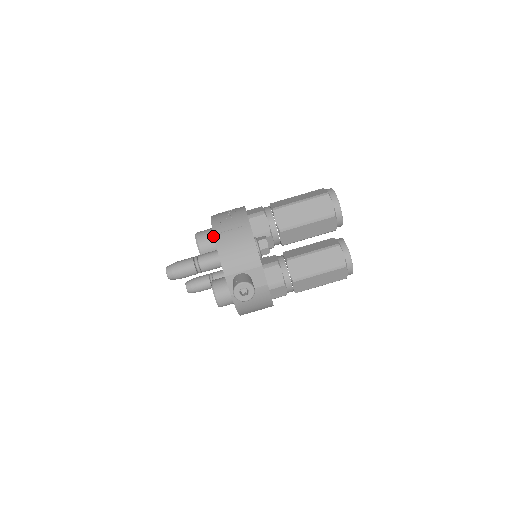
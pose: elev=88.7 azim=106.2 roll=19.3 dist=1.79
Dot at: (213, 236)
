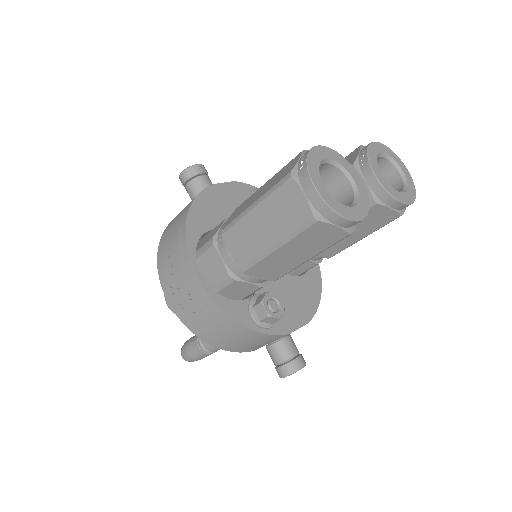
Dot at: occluded
